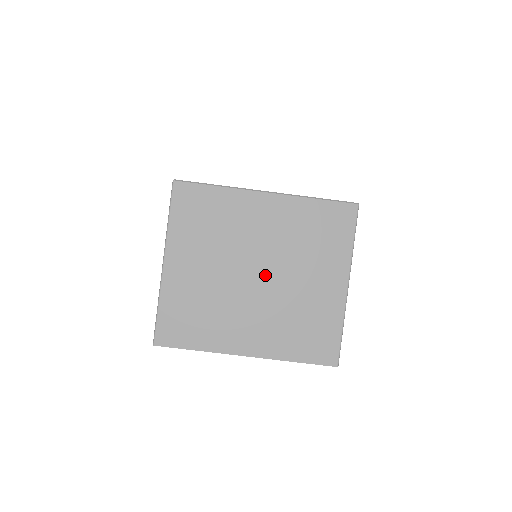
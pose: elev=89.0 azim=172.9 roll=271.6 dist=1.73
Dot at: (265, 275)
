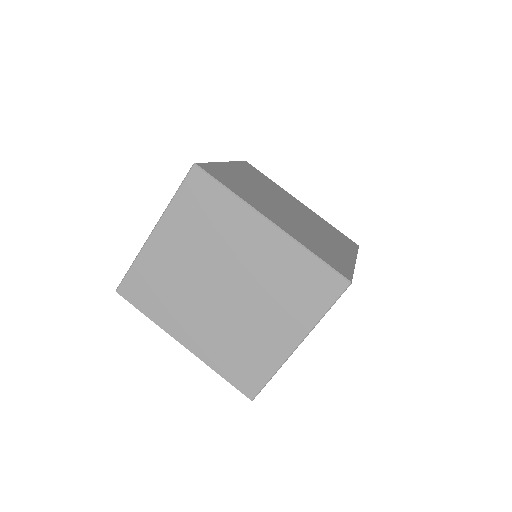
Dot at: (231, 293)
